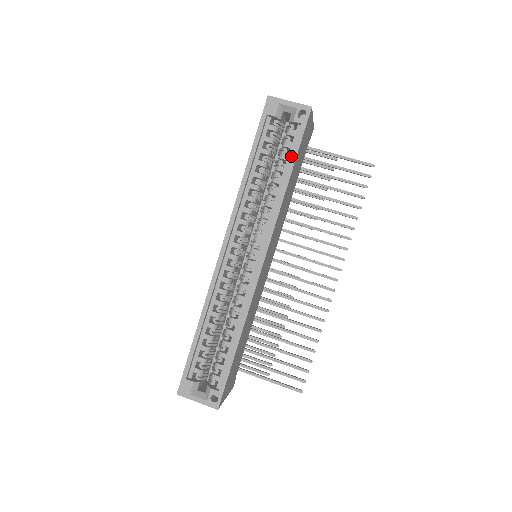
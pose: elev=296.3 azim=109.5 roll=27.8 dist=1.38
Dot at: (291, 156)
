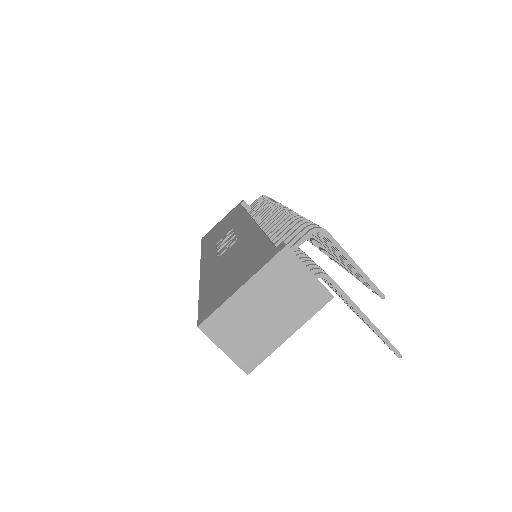
Dot at: occluded
